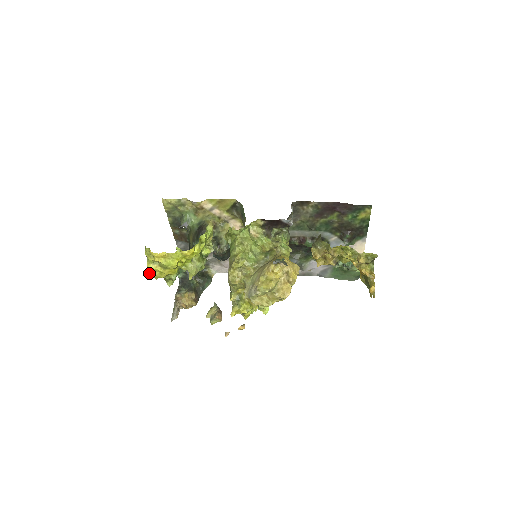
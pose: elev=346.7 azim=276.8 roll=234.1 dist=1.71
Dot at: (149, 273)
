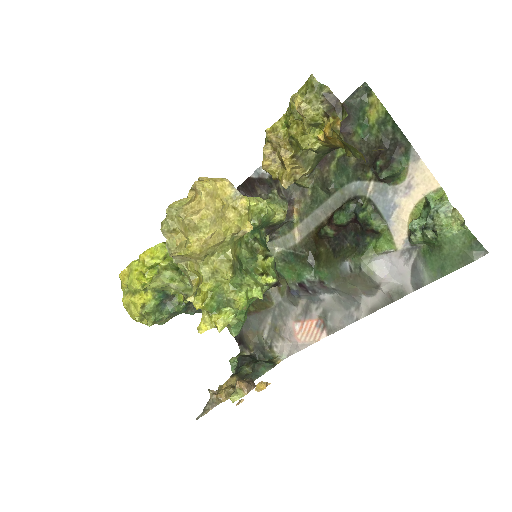
Dot at: (128, 313)
